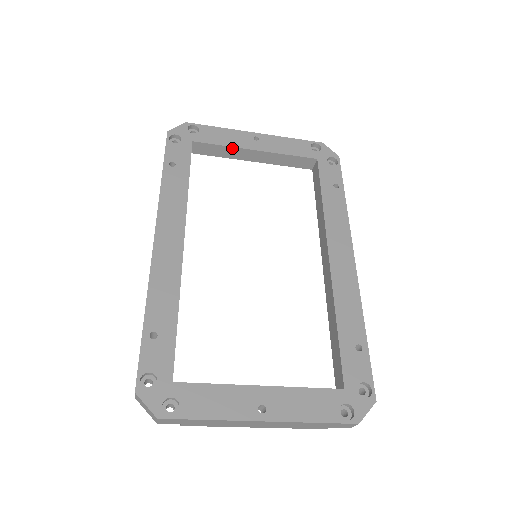
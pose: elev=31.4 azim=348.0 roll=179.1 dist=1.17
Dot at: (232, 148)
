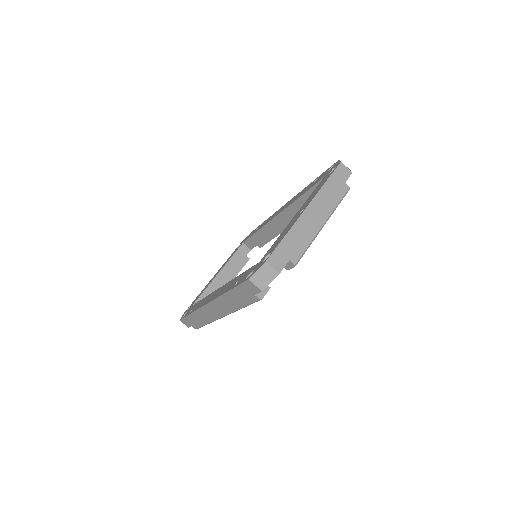
Dot at: (210, 286)
